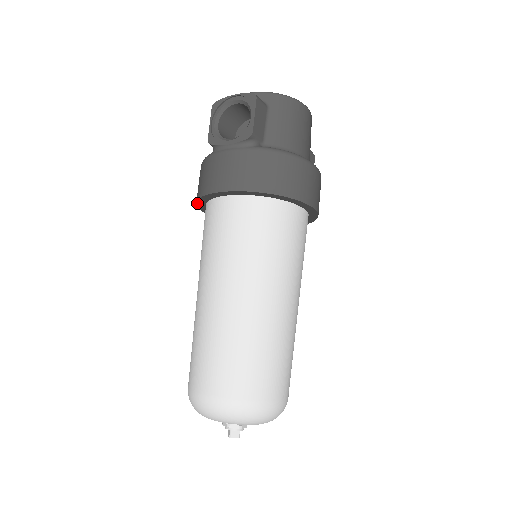
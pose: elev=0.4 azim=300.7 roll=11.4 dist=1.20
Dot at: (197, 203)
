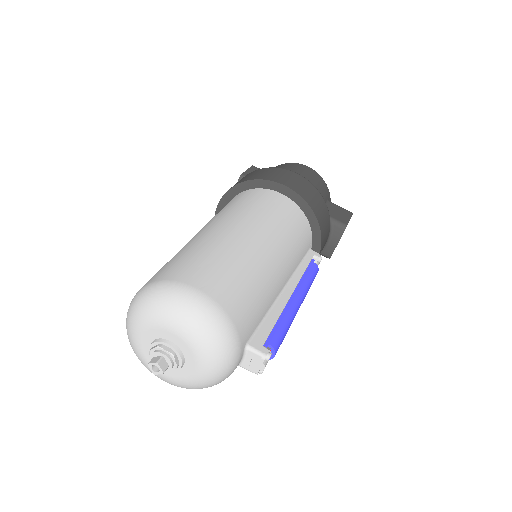
Dot at: occluded
